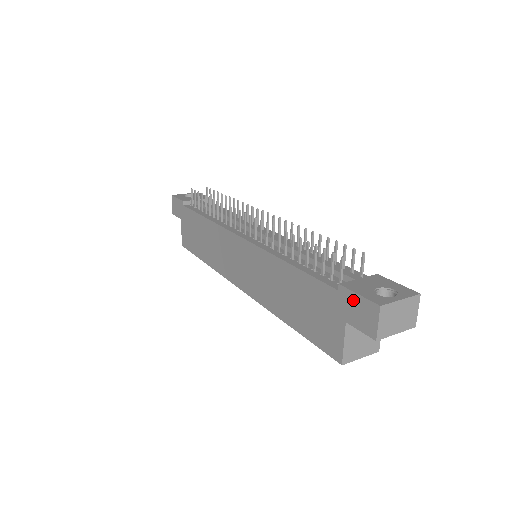
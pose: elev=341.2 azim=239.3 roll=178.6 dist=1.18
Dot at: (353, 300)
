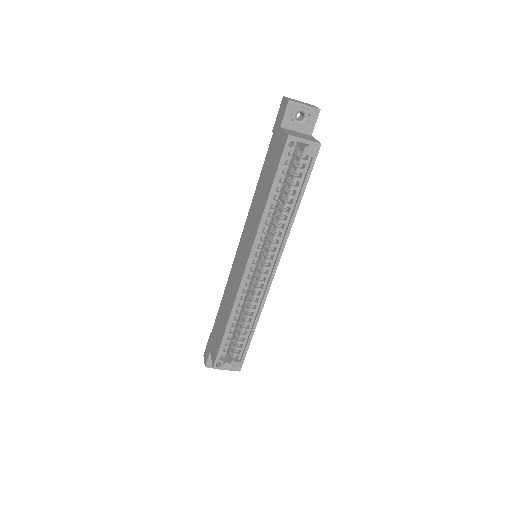
Dot at: (277, 119)
